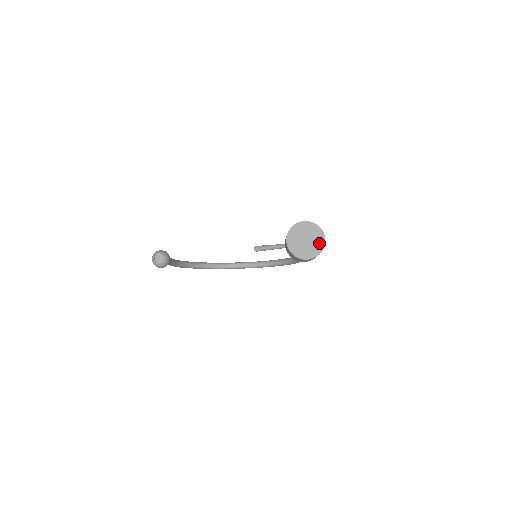
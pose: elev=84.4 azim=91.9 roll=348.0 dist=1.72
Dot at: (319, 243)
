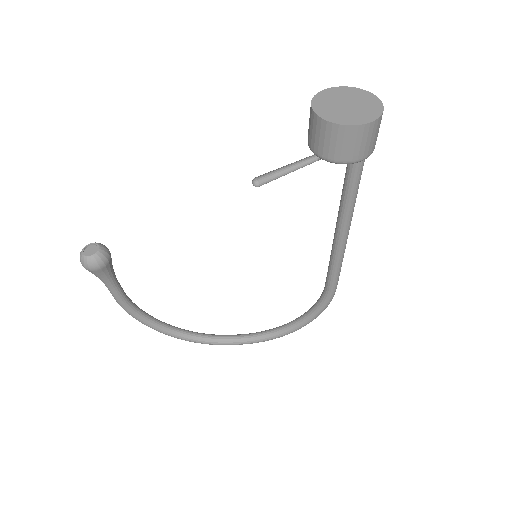
Dot at: (372, 108)
